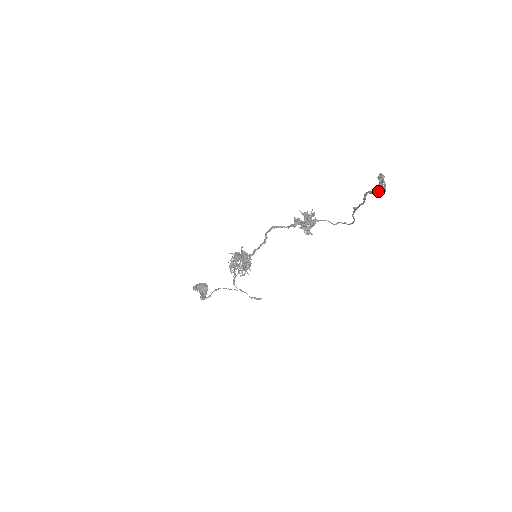
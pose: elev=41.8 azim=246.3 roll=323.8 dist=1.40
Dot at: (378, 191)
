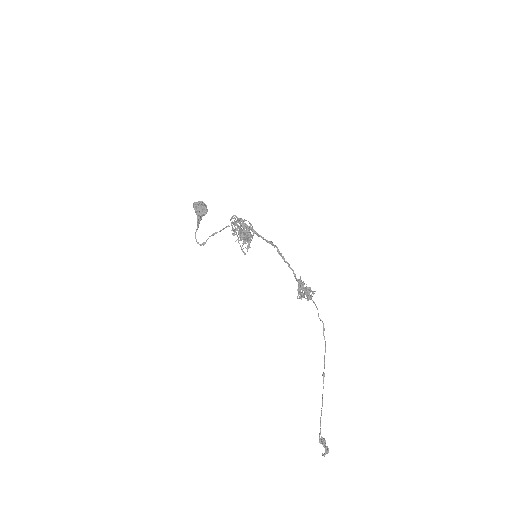
Dot at: (322, 444)
